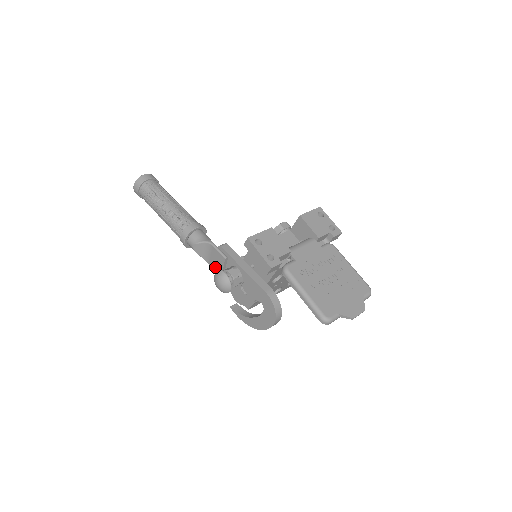
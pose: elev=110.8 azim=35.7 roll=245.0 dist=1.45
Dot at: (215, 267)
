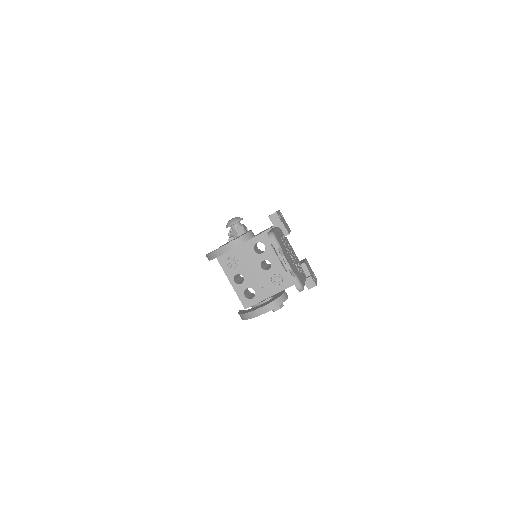
Dot at: occluded
